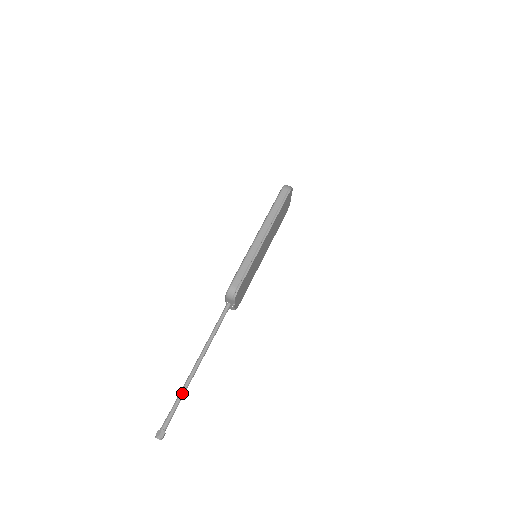
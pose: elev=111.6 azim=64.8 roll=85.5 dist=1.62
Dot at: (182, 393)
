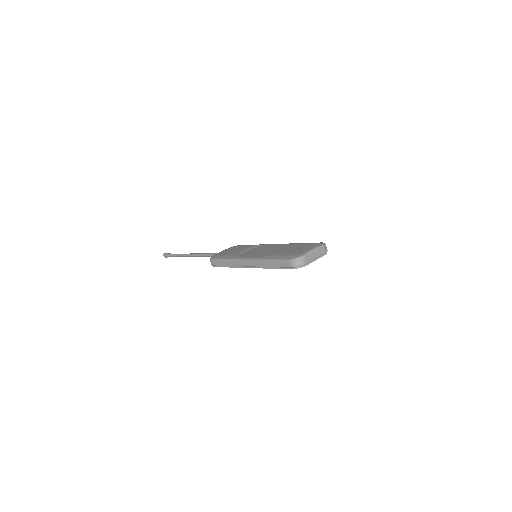
Dot at: (180, 256)
